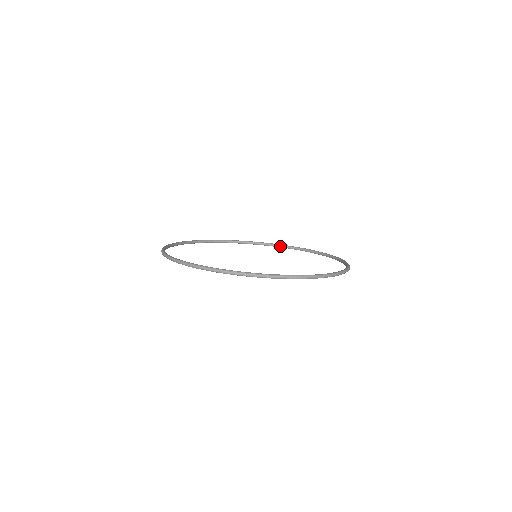
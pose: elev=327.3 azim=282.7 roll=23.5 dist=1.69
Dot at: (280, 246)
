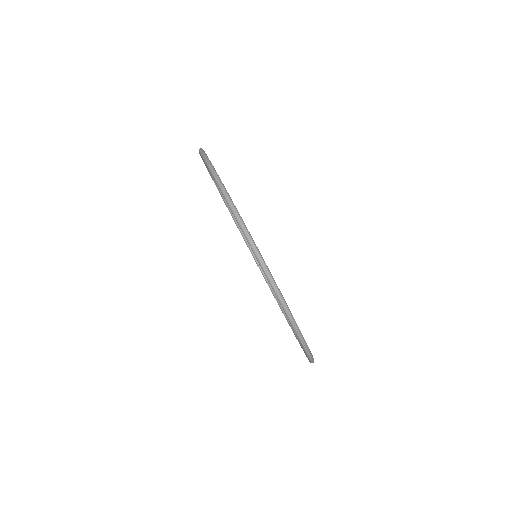
Dot at: (271, 287)
